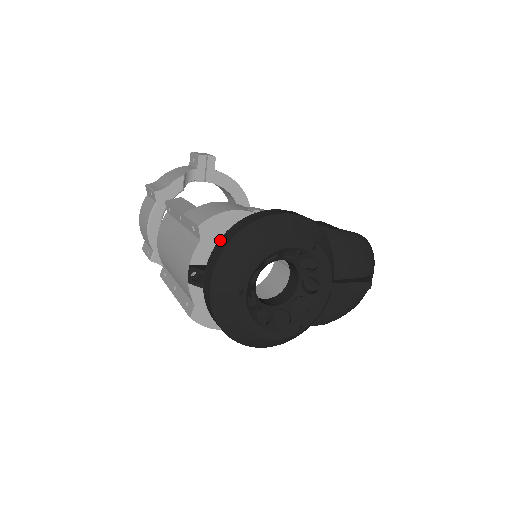
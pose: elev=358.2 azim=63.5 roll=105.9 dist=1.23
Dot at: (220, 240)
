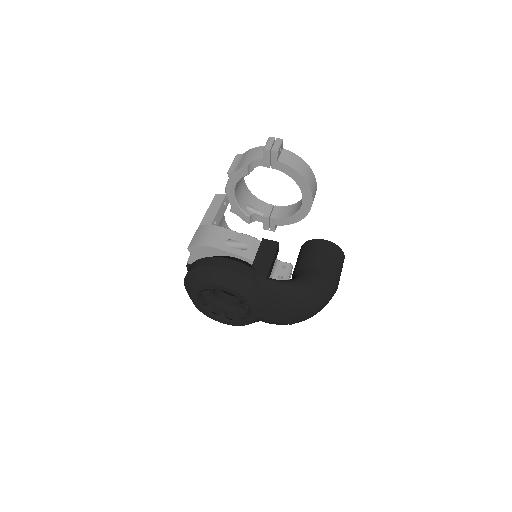
Dot at: (192, 264)
